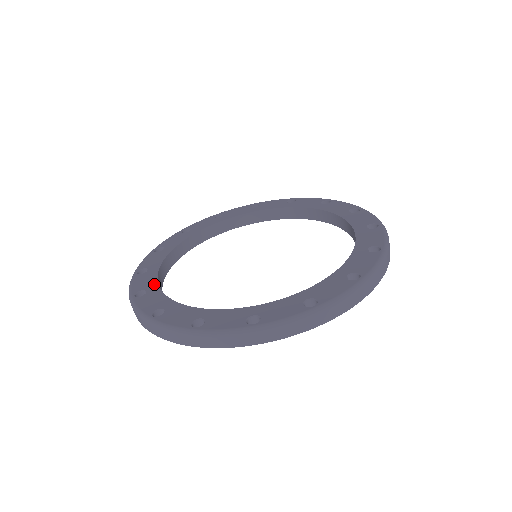
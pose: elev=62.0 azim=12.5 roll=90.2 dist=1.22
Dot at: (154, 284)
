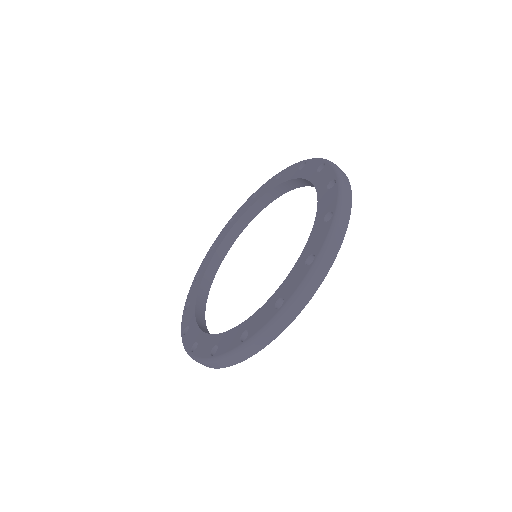
Dot at: (193, 317)
